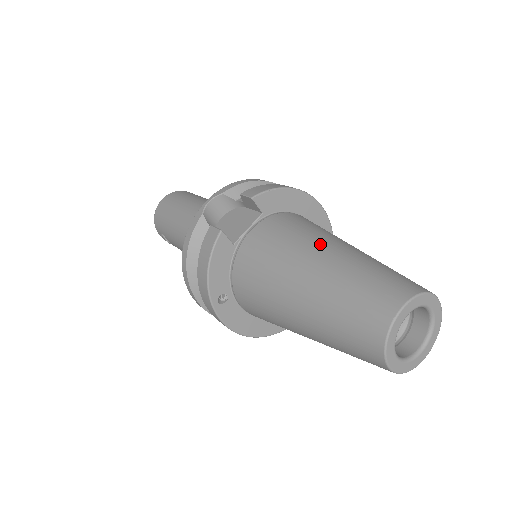
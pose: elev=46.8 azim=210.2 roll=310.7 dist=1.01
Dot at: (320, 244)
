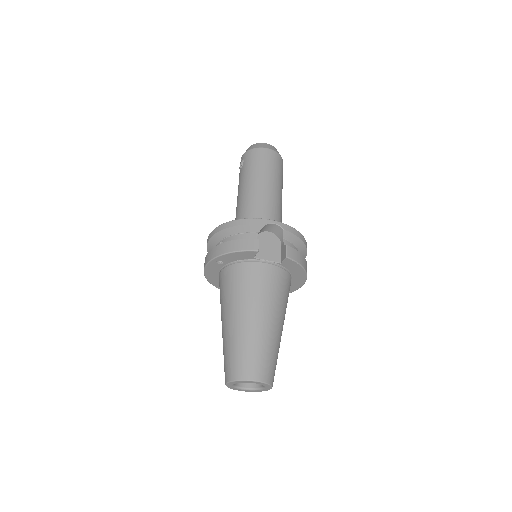
Dot at: (275, 314)
